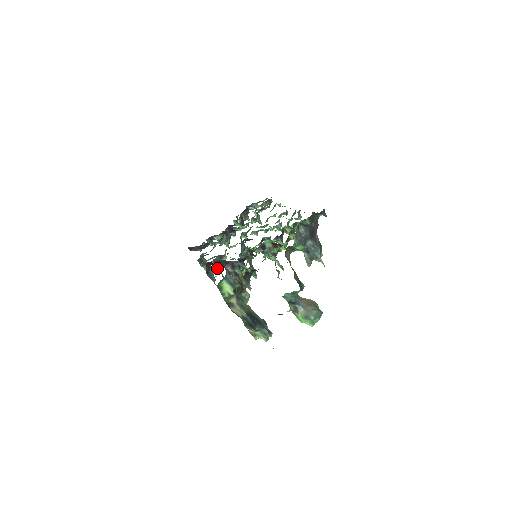
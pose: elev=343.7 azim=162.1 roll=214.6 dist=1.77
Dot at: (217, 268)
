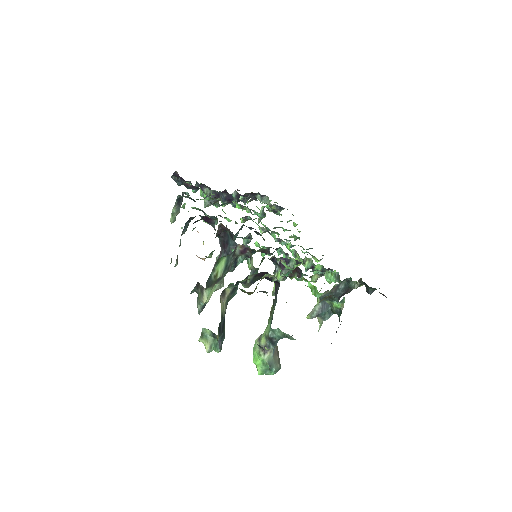
Dot at: occluded
